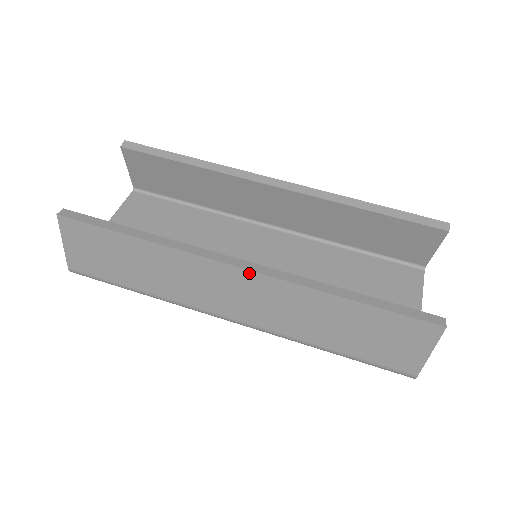
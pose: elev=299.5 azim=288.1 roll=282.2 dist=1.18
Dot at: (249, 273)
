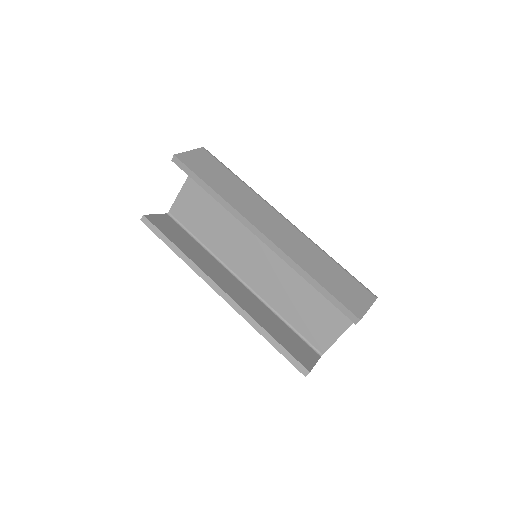
Dot at: (224, 299)
